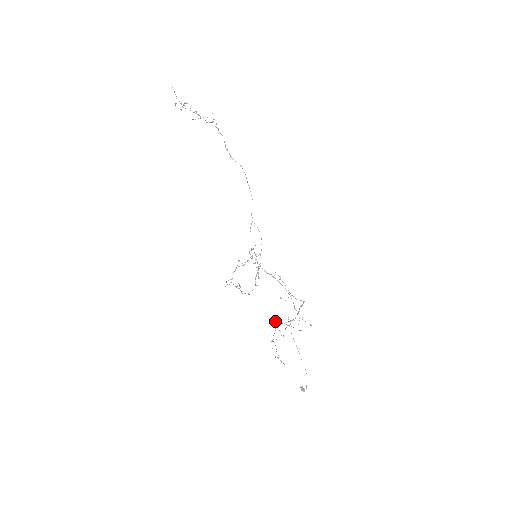
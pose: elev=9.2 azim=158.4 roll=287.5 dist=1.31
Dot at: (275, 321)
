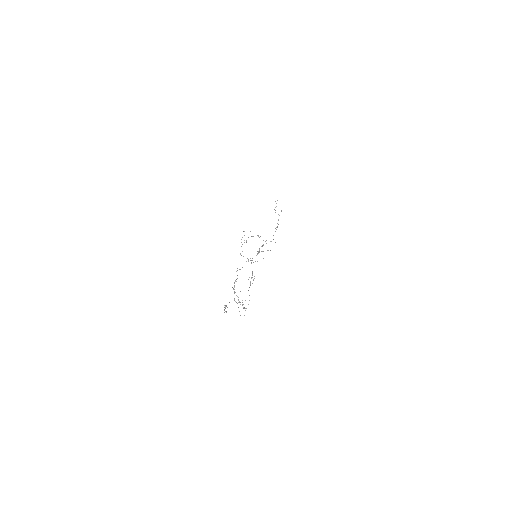
Dot at: (235, 281)
